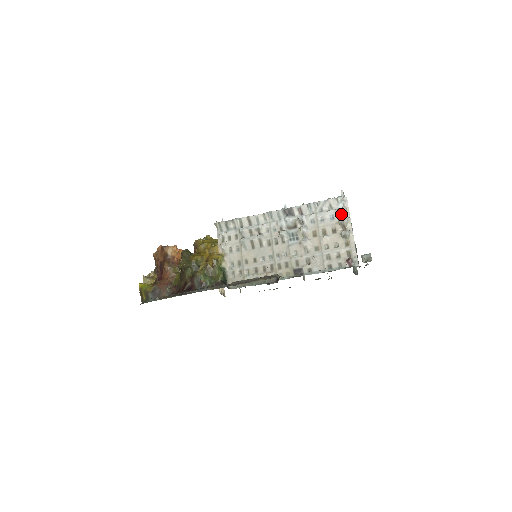
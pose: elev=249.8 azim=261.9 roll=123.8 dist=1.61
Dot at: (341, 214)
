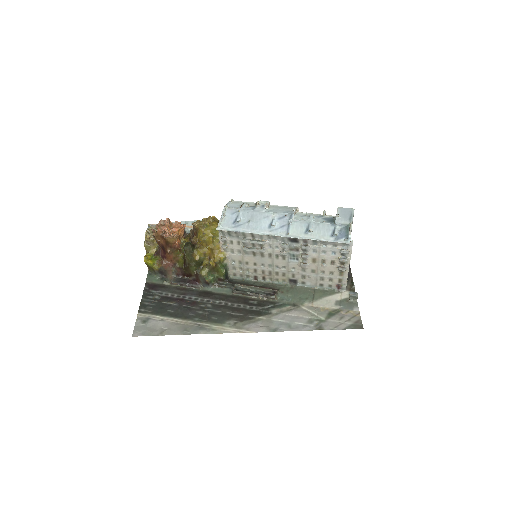
Dot at: (343, 254)
